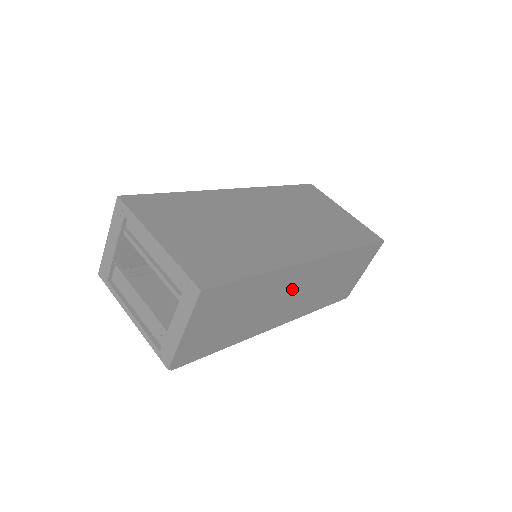
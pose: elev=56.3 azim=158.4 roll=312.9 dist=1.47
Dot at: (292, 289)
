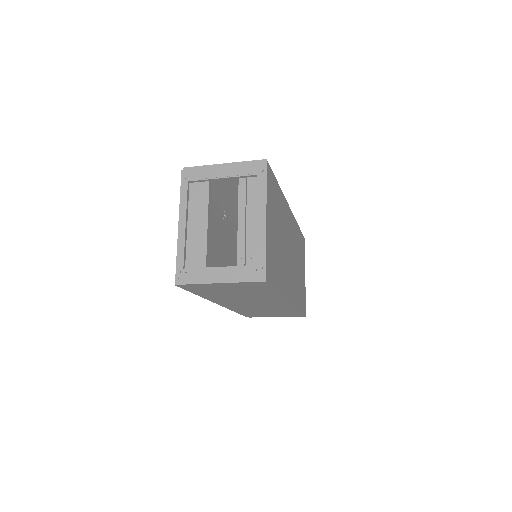
Dot at: (261, 302)
